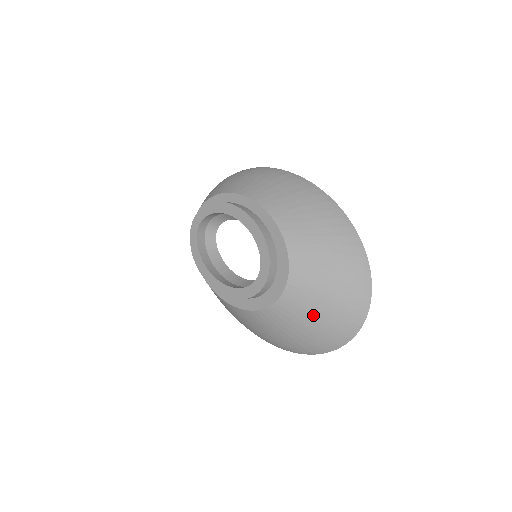
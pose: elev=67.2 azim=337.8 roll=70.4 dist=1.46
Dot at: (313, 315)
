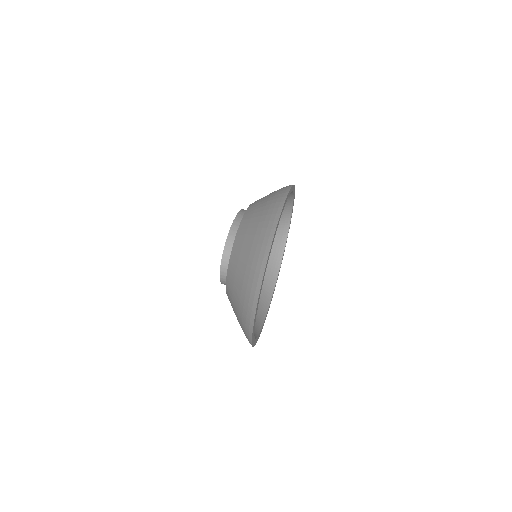
Dot at: (236, 298)
